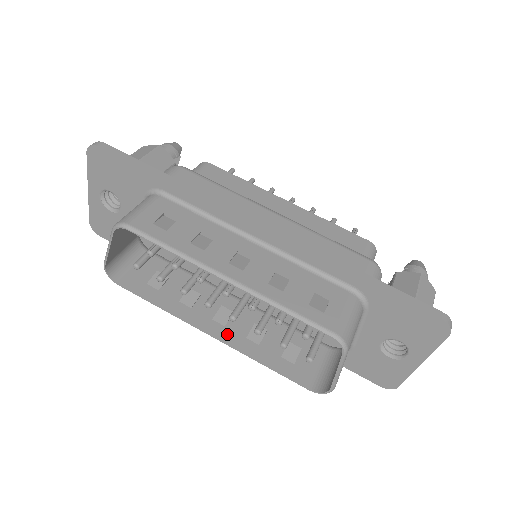
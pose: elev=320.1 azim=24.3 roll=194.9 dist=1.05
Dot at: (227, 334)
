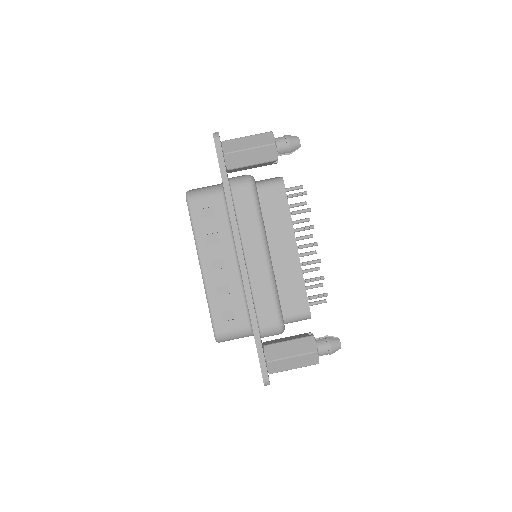
Dot at: occluded
